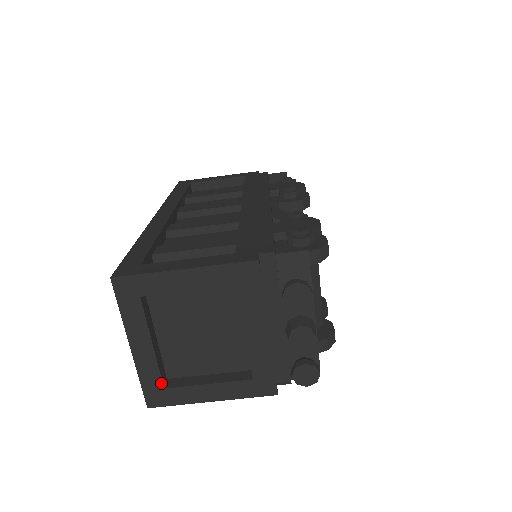
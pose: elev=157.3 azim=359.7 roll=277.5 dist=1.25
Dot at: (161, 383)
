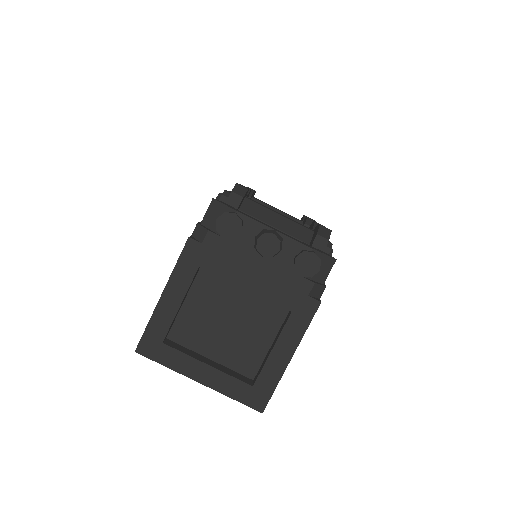
Dot at: (246, 385)
